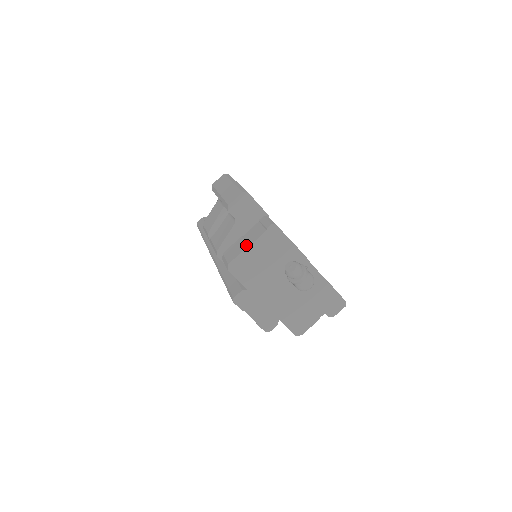
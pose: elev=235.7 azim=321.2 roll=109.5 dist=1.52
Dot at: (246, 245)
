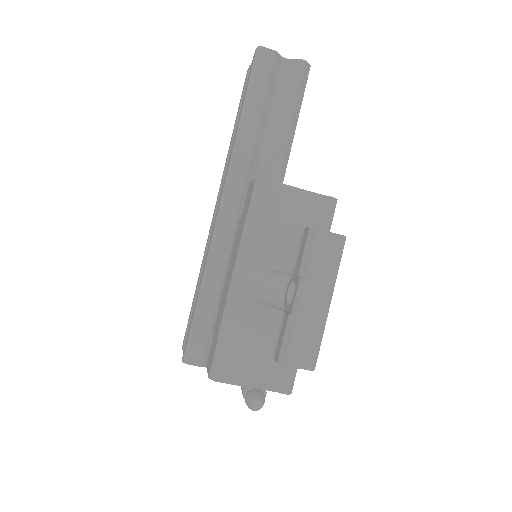
Dot at: (249, 383)
